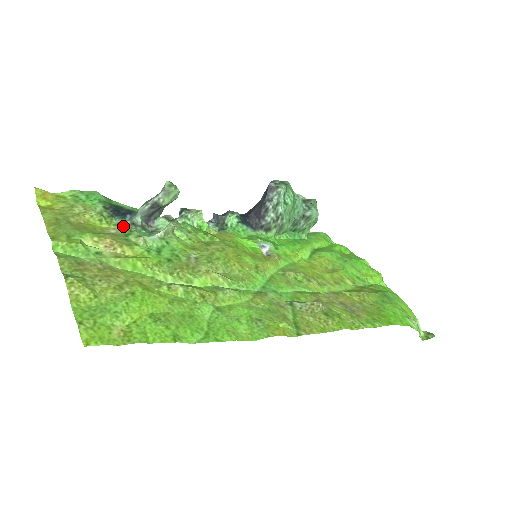
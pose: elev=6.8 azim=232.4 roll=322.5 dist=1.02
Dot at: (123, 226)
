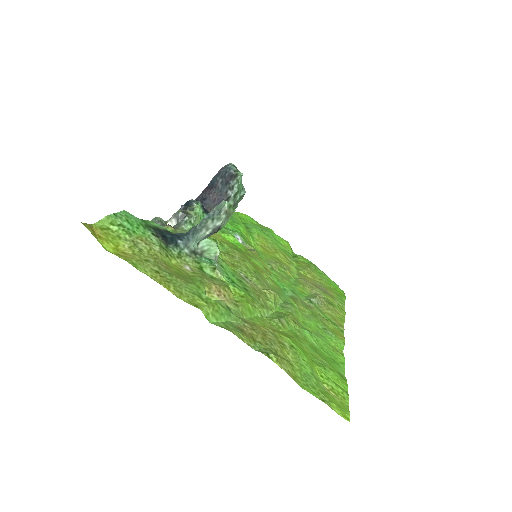
Dot at: (185, 257)
